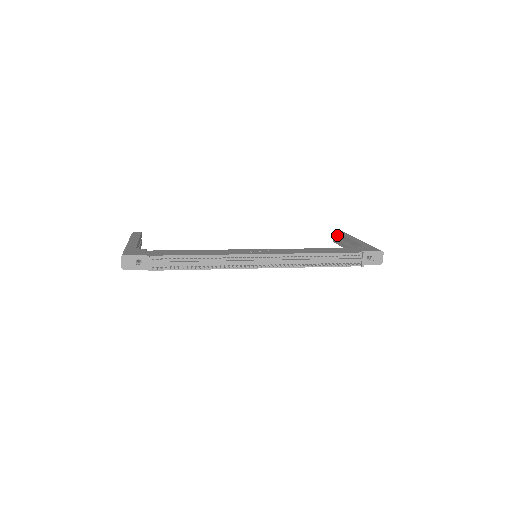
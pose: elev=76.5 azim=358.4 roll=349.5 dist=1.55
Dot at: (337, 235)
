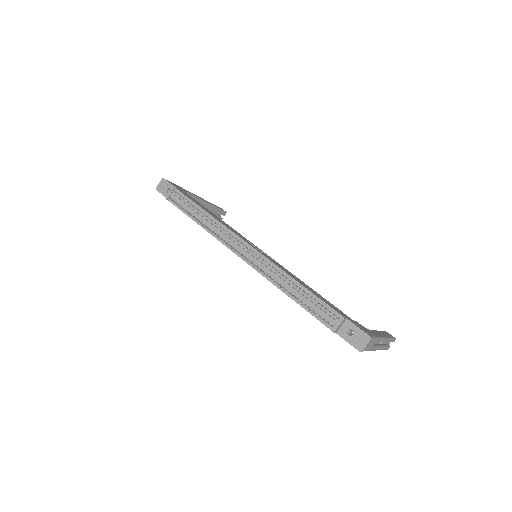
Dot at: occluded
